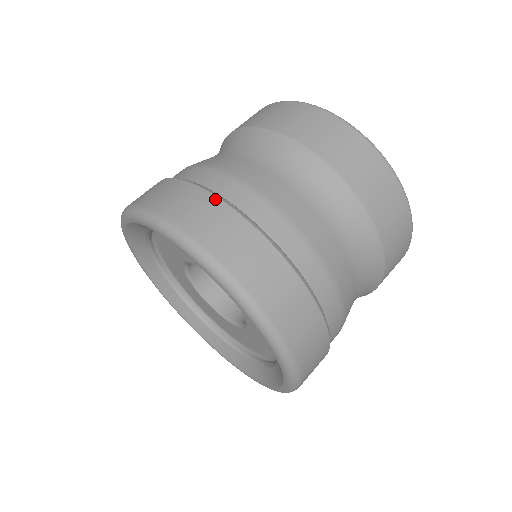
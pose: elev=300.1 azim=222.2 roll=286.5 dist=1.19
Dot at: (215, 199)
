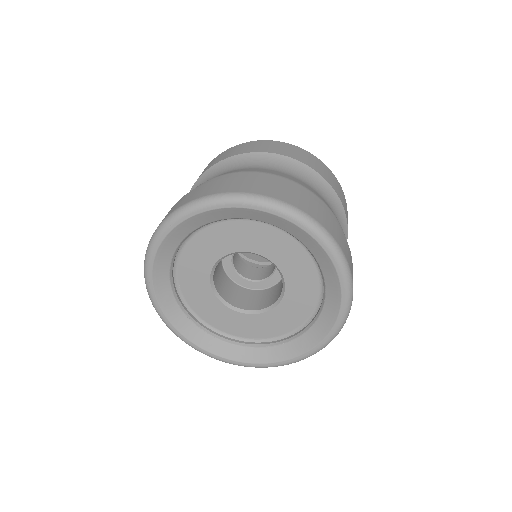
Dot at: (293, 188)
